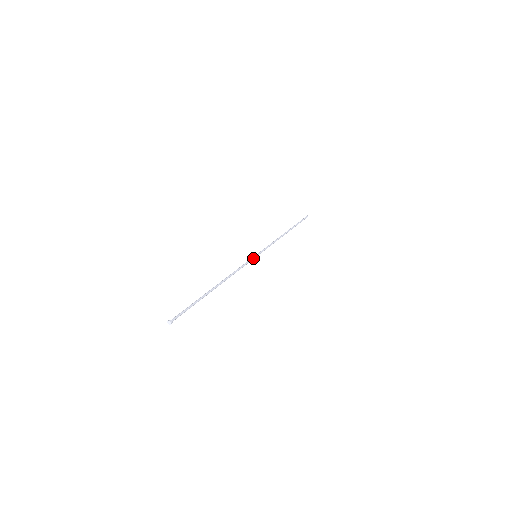
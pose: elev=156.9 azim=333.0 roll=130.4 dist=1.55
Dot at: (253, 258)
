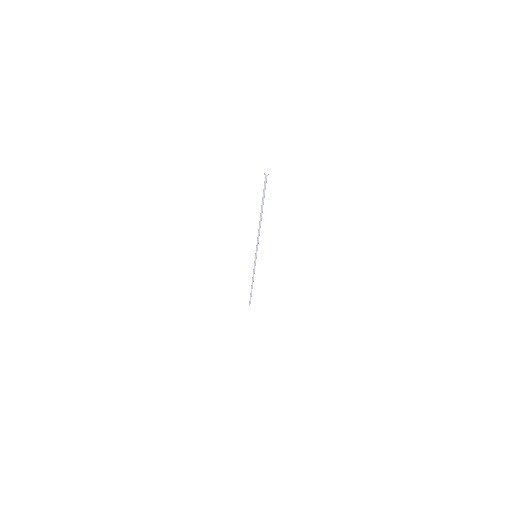
Dot at: occluded
